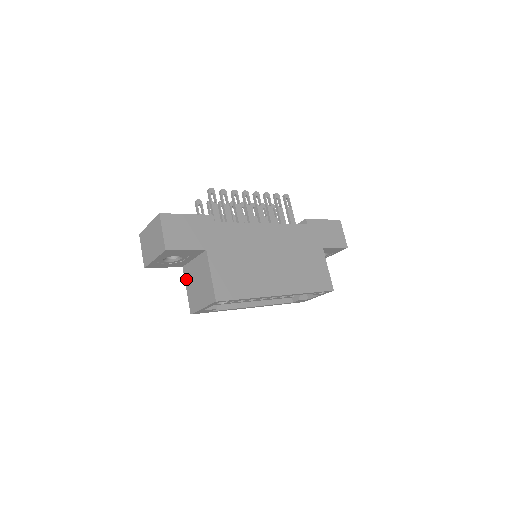
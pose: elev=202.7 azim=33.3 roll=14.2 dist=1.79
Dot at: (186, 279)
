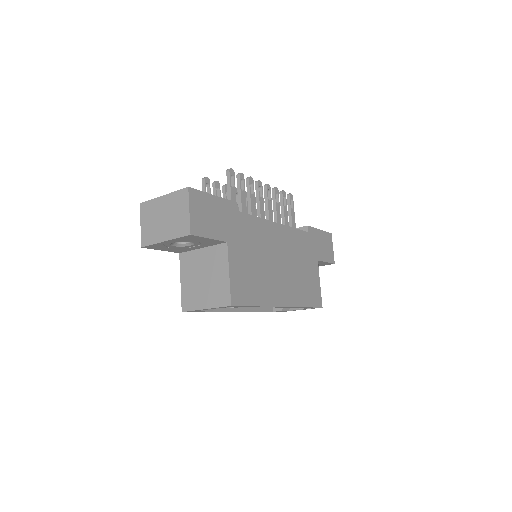
Dot at: (183, 269)
